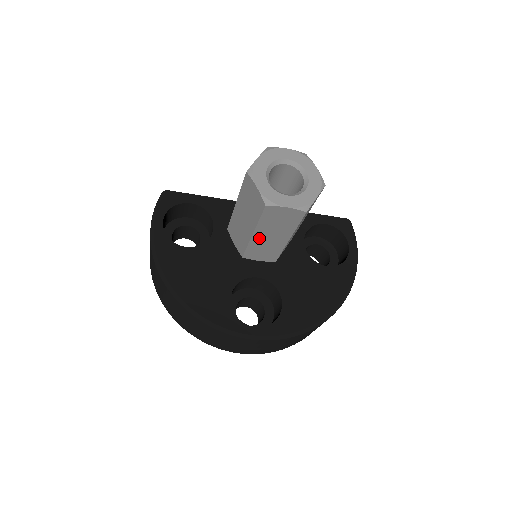
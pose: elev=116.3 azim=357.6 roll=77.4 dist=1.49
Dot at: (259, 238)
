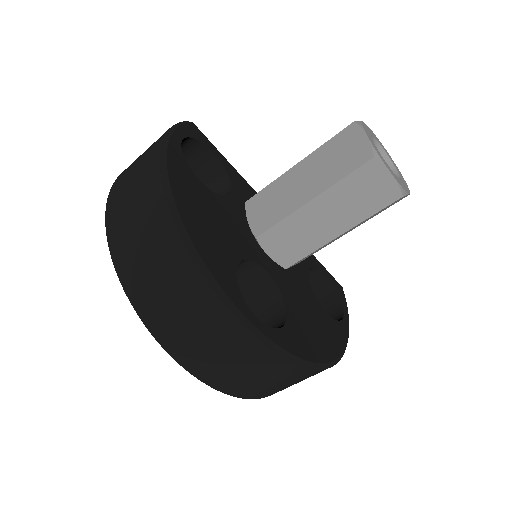
Dot at: (310, 212)
